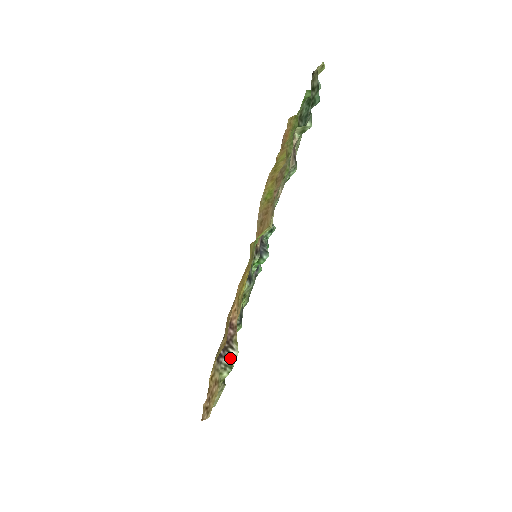
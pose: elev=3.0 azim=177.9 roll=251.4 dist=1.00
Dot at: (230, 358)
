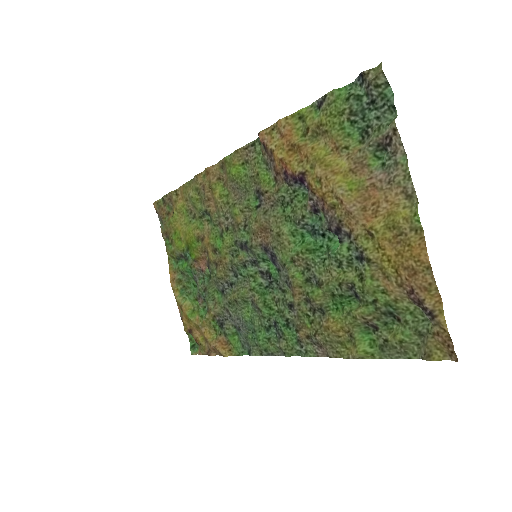
Dot at: (424, 314)
